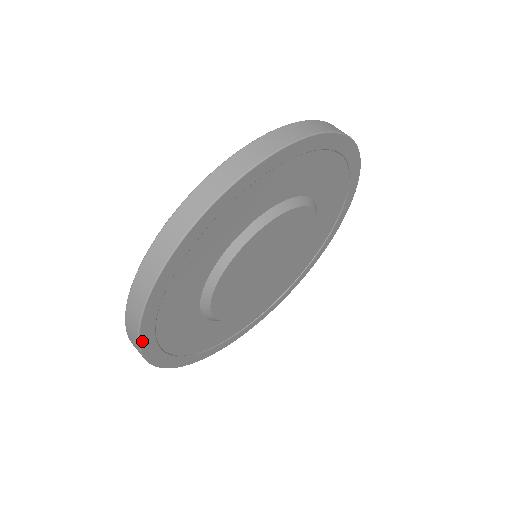
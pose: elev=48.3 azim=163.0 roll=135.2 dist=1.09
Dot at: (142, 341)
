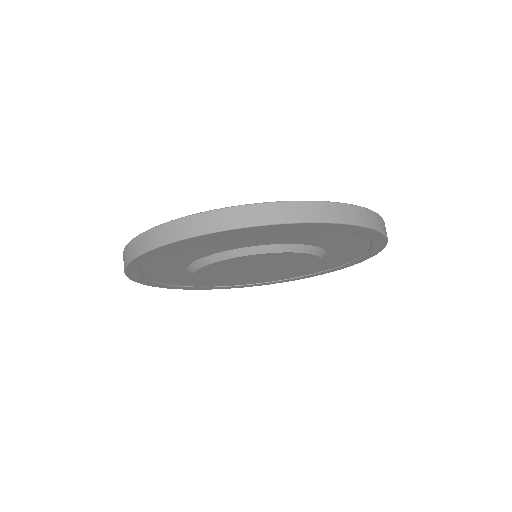
Dot at: (154, 286)
